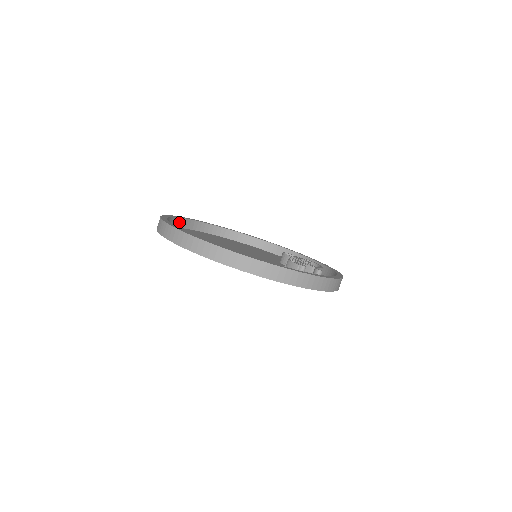
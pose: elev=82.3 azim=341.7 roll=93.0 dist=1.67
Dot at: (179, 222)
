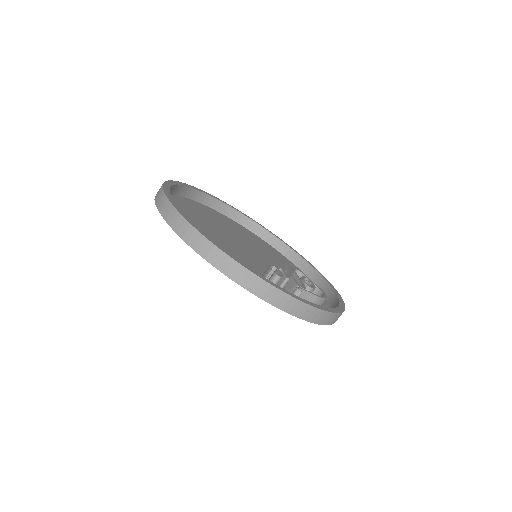
Dot at: (218, 205)
